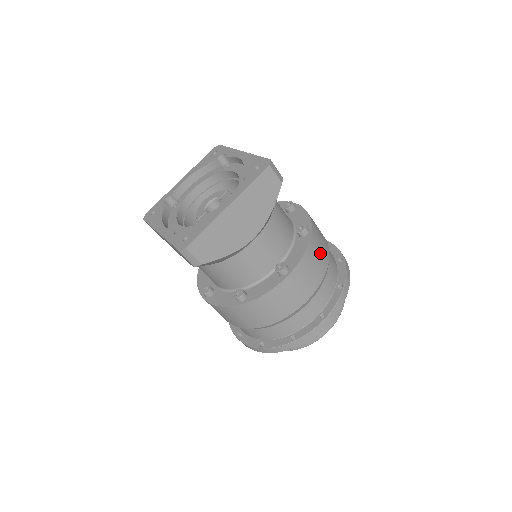
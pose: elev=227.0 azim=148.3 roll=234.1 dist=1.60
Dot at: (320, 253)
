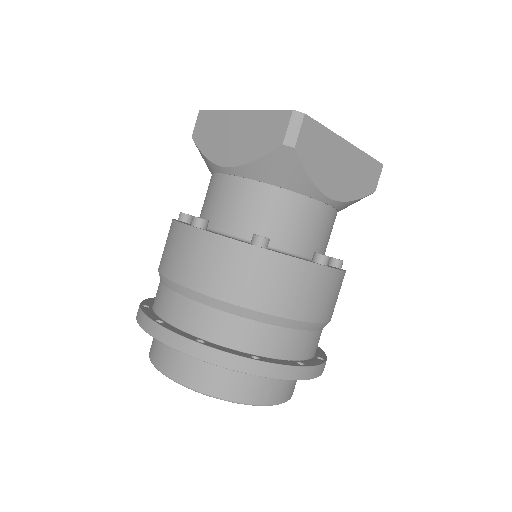
Dot at: (337, 298)
